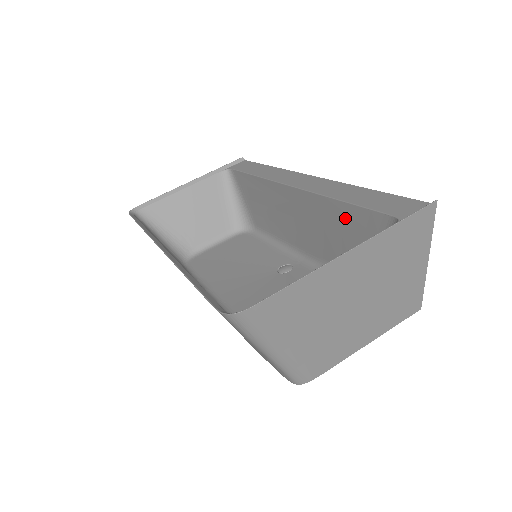
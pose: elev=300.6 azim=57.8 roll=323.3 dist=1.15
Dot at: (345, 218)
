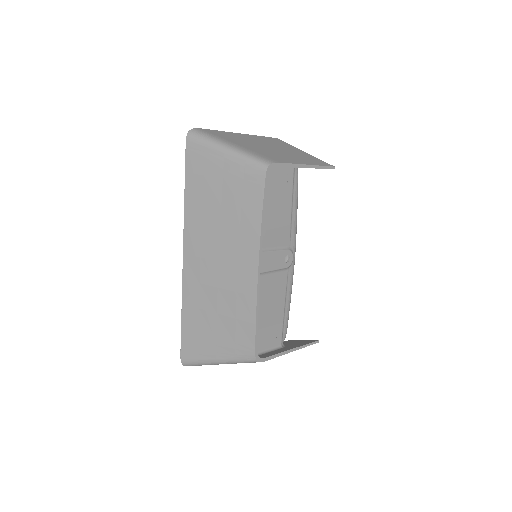
Dot at: occluded
